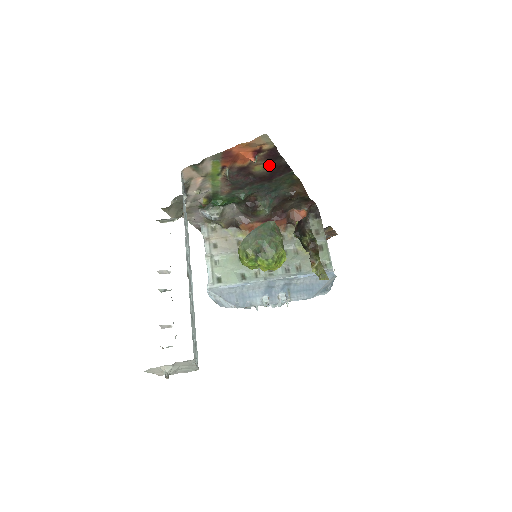
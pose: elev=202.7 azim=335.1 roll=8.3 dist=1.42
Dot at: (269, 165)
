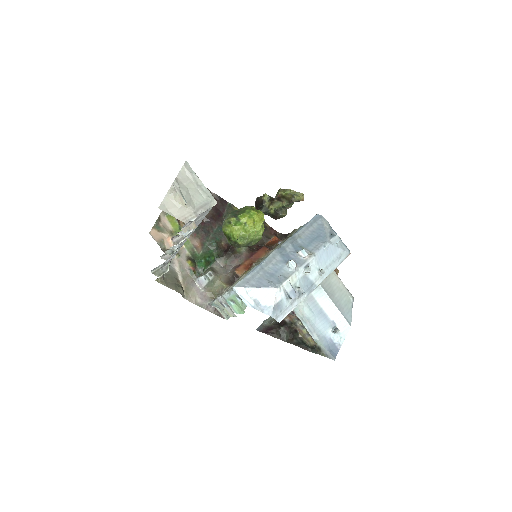
Dot at: occluded
